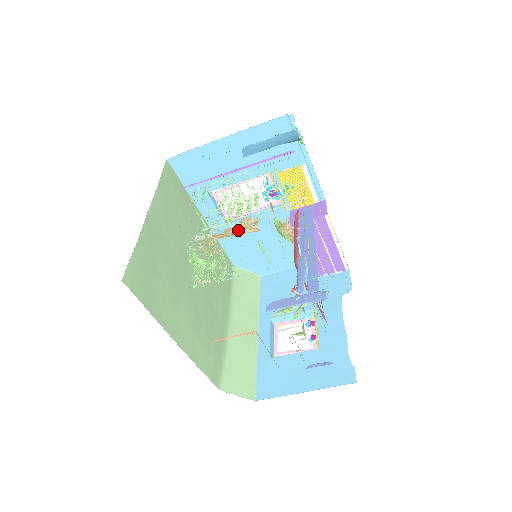
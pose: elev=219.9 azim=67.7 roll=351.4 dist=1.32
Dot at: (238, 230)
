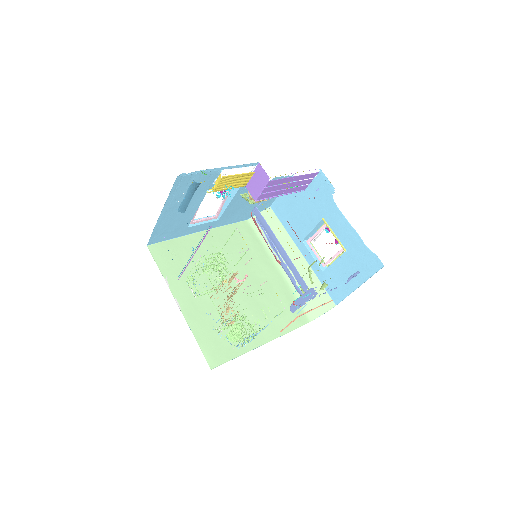
Dot at: occluded
